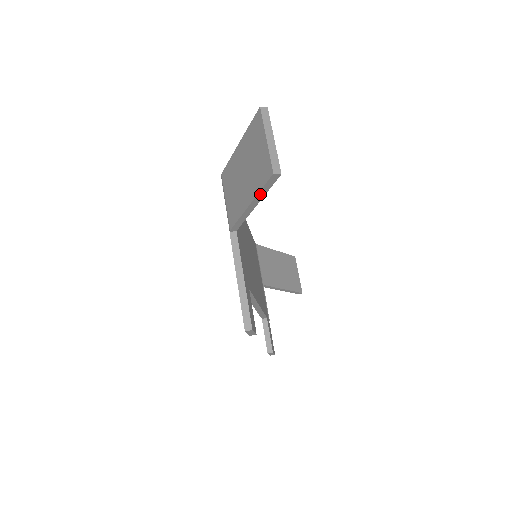
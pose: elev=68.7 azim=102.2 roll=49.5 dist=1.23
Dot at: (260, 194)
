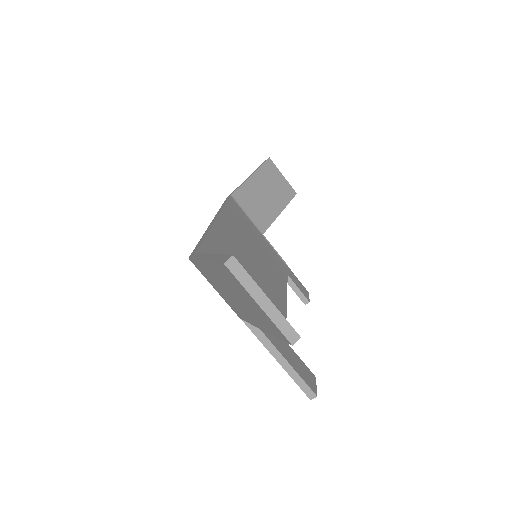
Dot at: occluded
